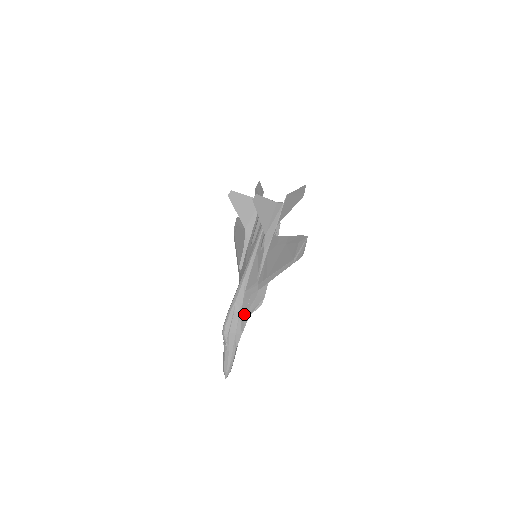
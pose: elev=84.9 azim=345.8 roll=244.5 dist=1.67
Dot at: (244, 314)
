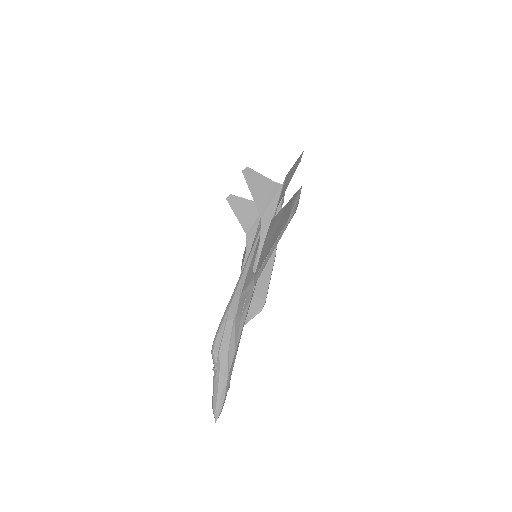
Dot at: (238, 322)
